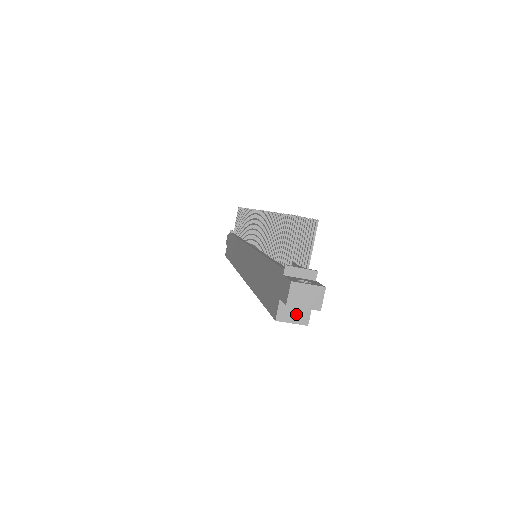
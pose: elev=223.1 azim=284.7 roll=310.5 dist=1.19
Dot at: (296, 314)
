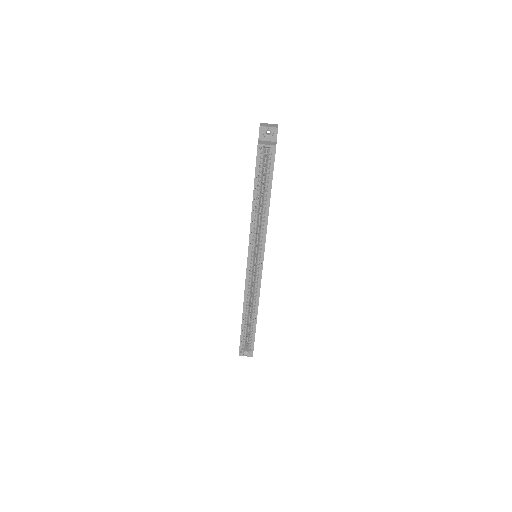
Dot at: (268, 143)
